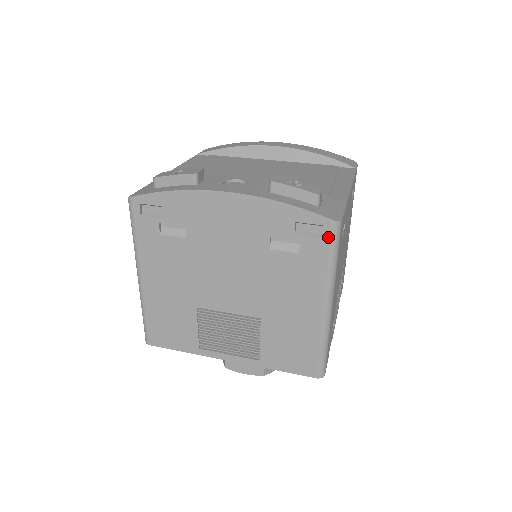
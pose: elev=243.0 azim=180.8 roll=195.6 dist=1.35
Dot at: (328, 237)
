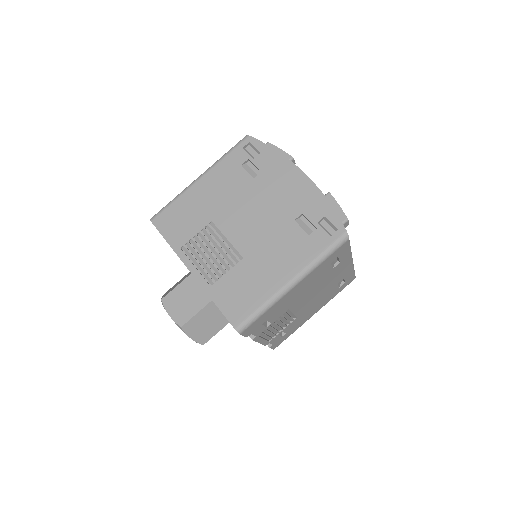
Dot at: (335, 238)
